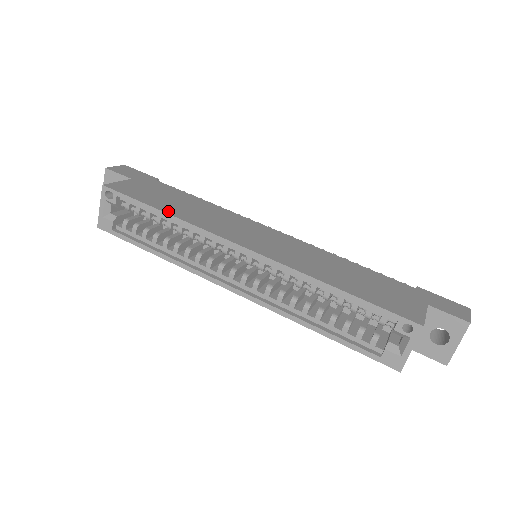
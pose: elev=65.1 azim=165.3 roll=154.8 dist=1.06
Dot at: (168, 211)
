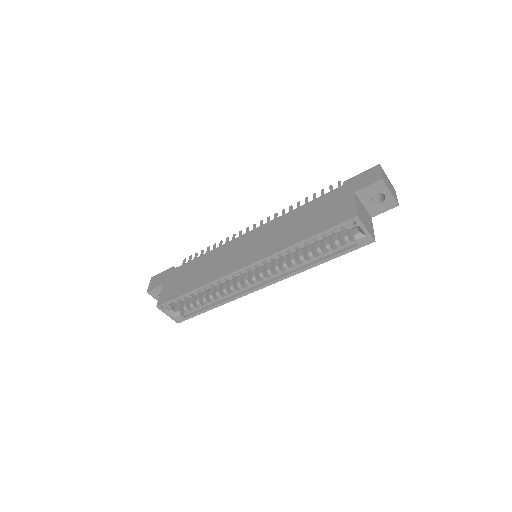
Dot at: (195, 287)
